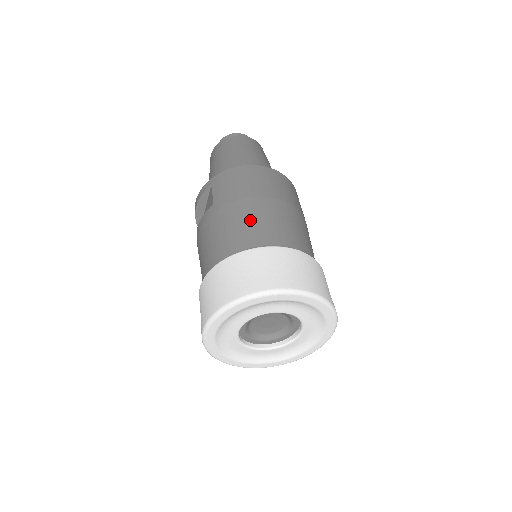
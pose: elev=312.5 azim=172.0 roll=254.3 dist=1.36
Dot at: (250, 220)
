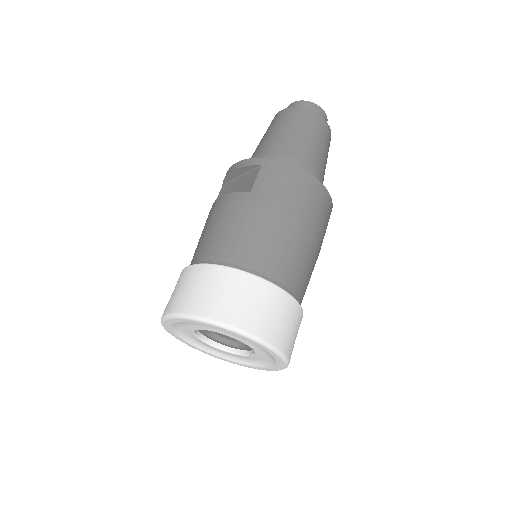
Dot at: (273, 240)
